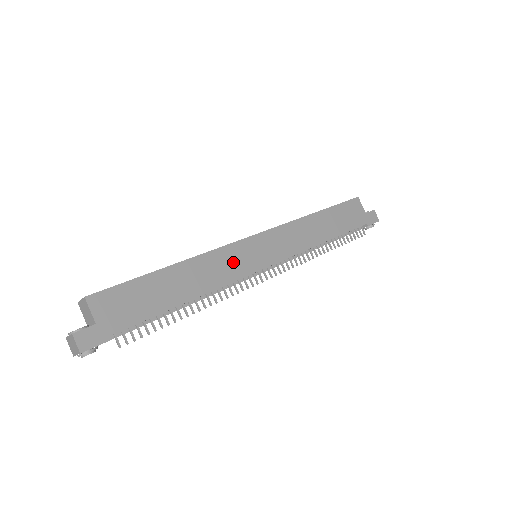
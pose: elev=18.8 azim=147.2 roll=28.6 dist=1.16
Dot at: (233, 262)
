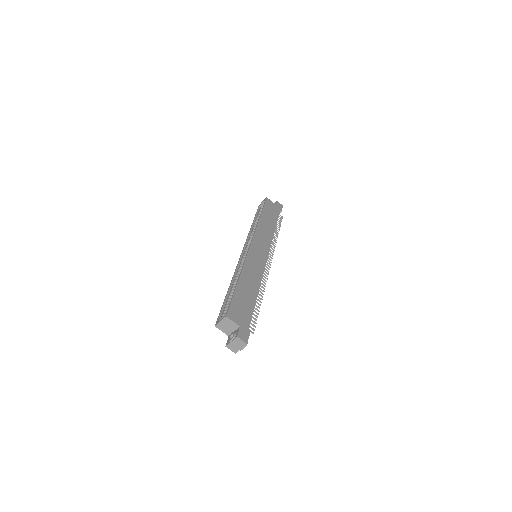
Dot at: (255, 264)
